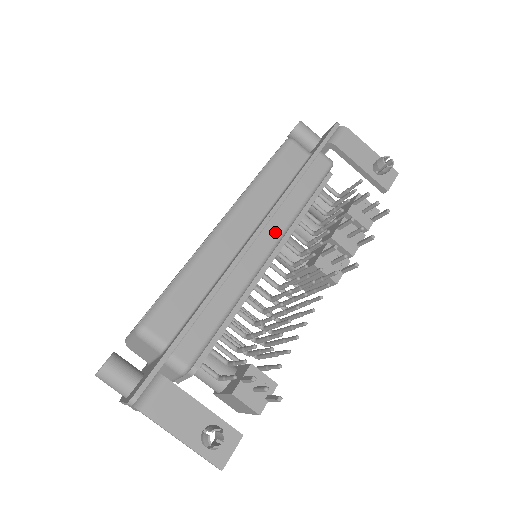
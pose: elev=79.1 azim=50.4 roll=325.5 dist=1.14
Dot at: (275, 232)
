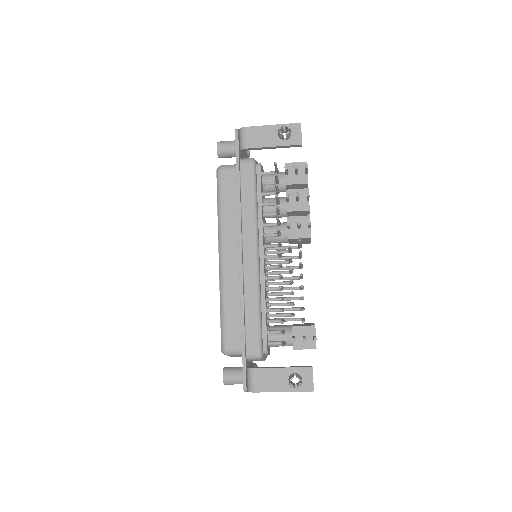
Dot at: (251, 241)
